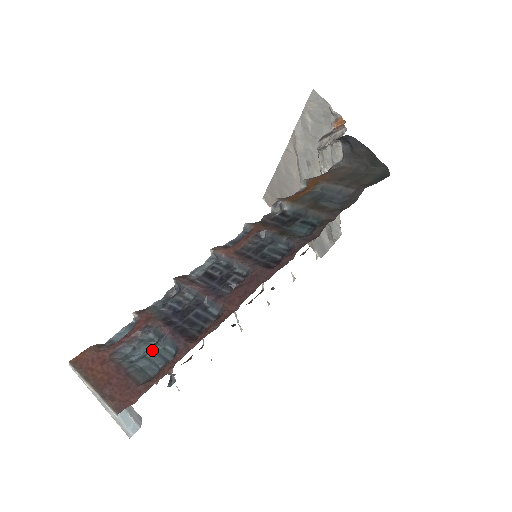
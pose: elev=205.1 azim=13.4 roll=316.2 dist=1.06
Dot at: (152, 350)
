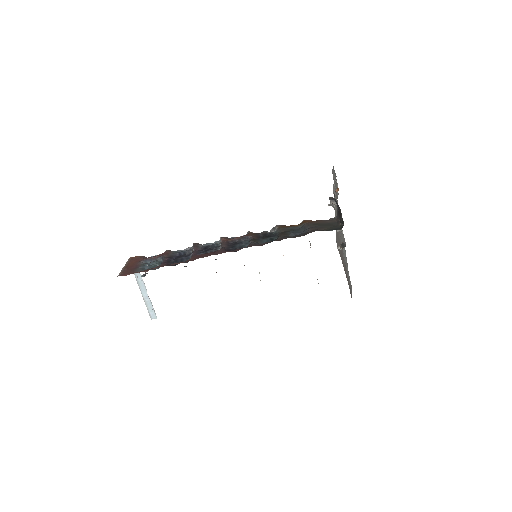
Dot at: (154, 264)
